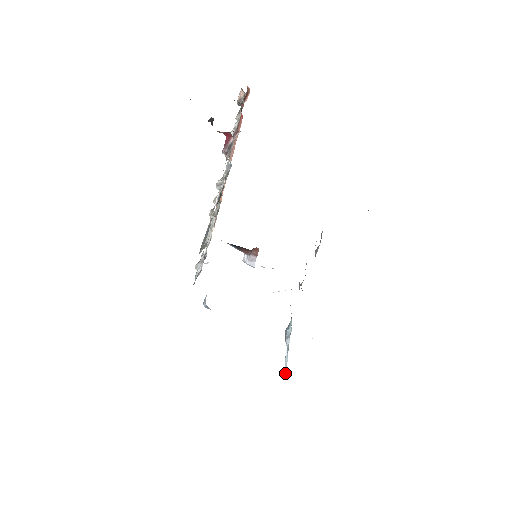
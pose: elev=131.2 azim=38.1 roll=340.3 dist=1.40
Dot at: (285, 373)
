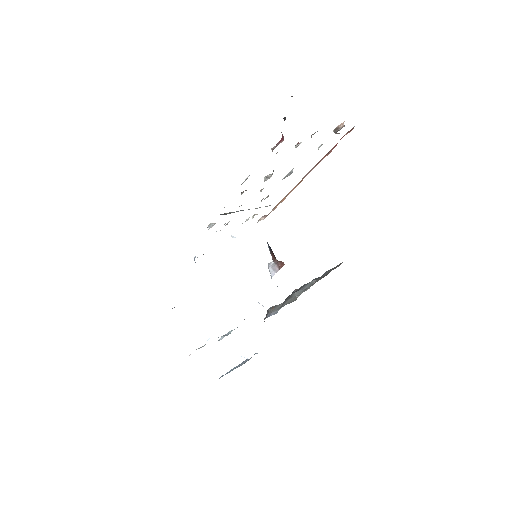
Dot at: occluded
